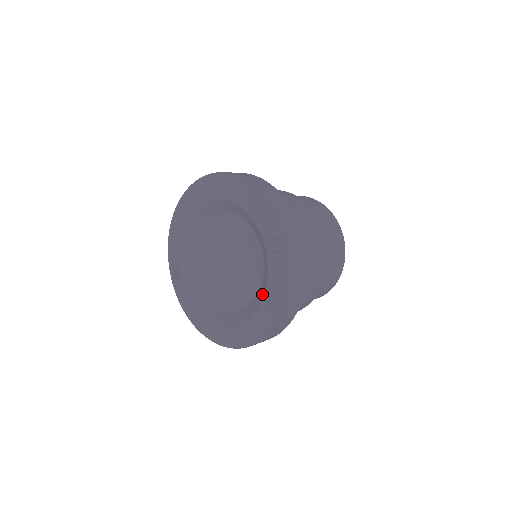
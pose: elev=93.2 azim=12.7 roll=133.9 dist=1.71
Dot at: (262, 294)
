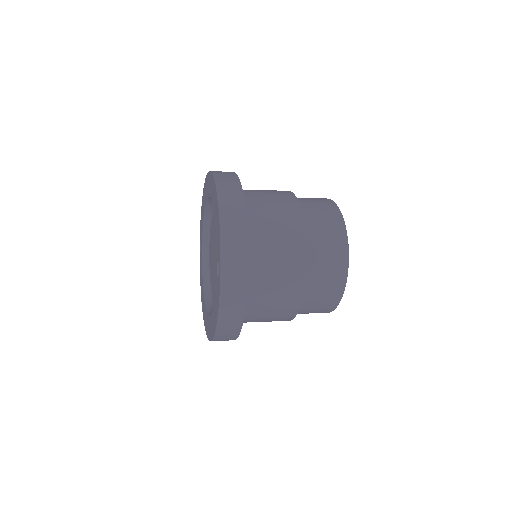
Dot at: occluded
